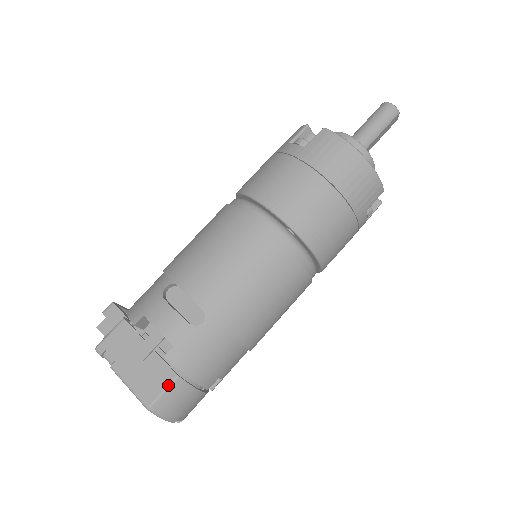
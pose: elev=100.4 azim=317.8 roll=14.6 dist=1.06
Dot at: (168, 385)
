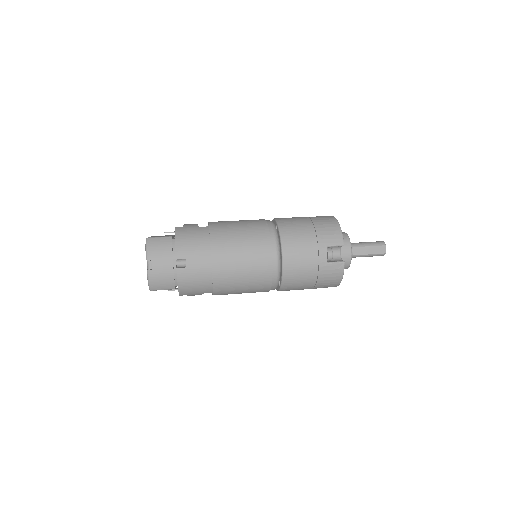
Dot at: (164, 236)
